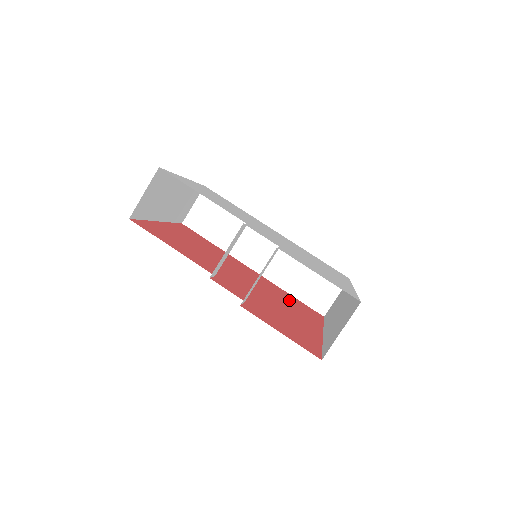
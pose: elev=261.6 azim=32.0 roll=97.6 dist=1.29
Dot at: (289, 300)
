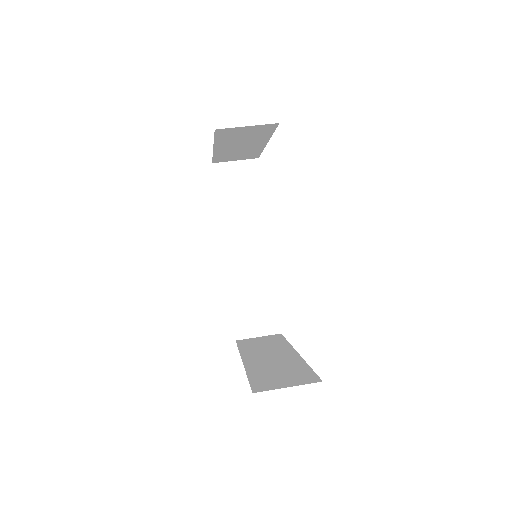
Dot at: occluded
